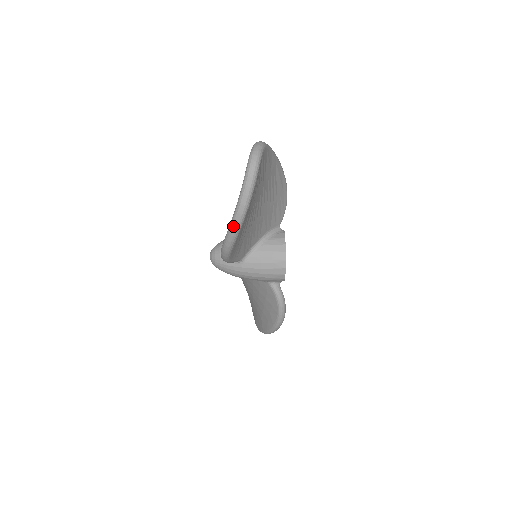
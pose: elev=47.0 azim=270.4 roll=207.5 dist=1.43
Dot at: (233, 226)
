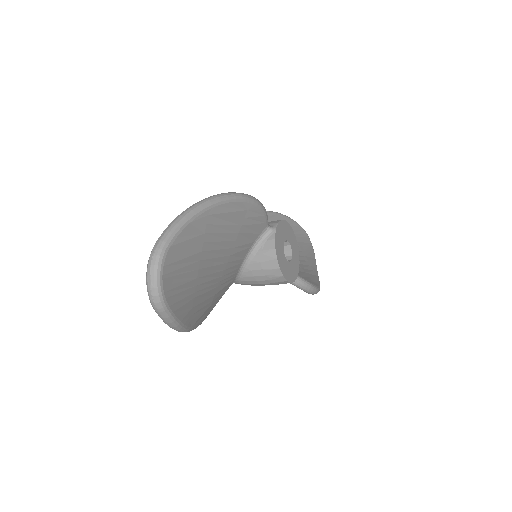
Dot at: occluded
